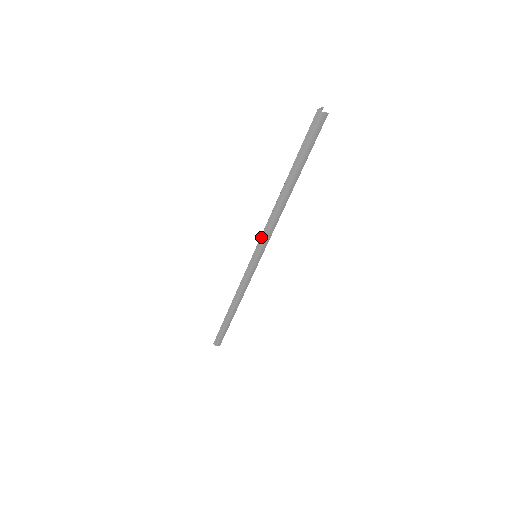
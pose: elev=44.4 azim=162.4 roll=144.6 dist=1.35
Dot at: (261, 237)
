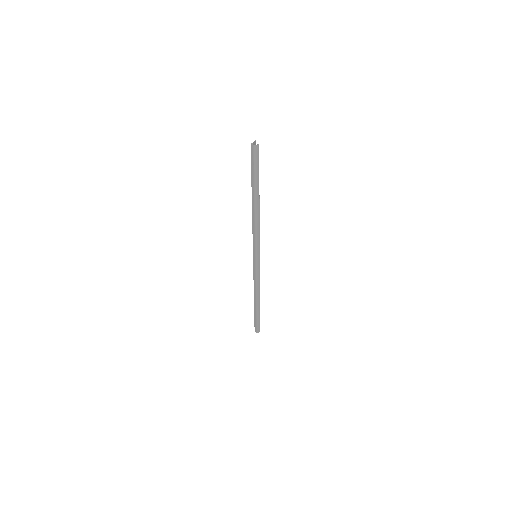
Dot at: (253, 241)
